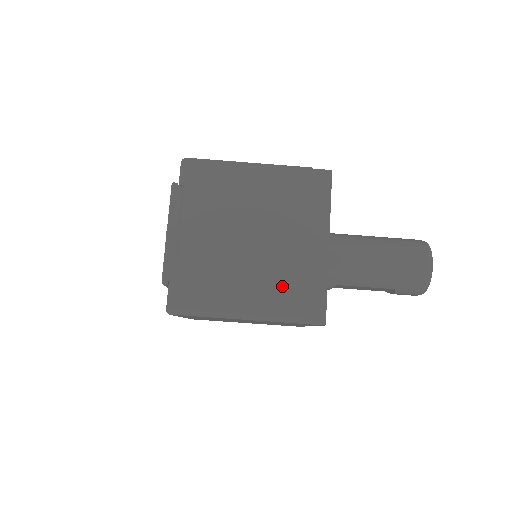
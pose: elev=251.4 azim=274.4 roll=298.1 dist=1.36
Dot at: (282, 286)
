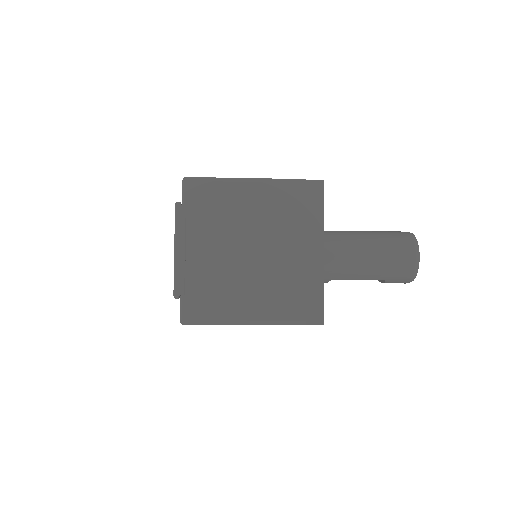
Dot at: (283, 293)
